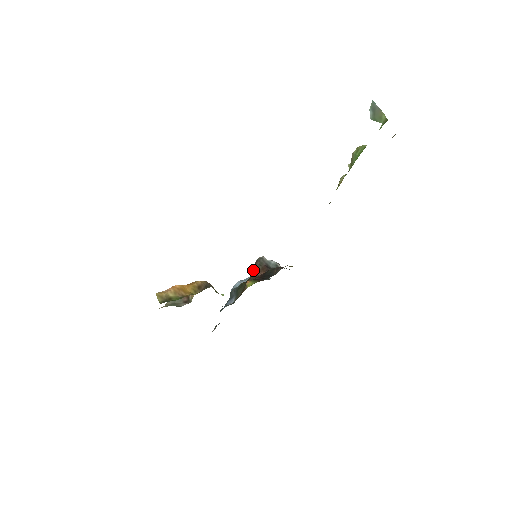
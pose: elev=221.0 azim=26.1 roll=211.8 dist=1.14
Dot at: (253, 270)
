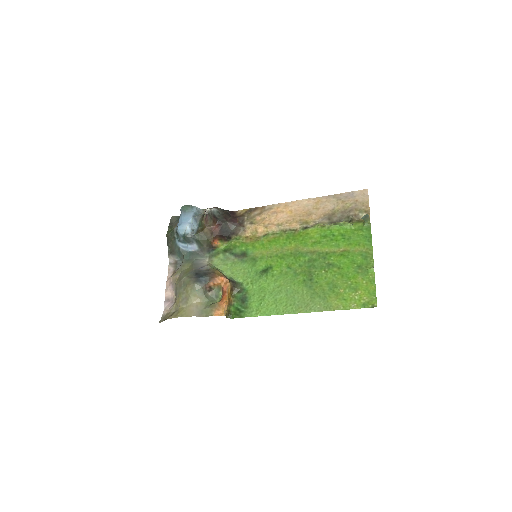
Dot at: (206, 223)
